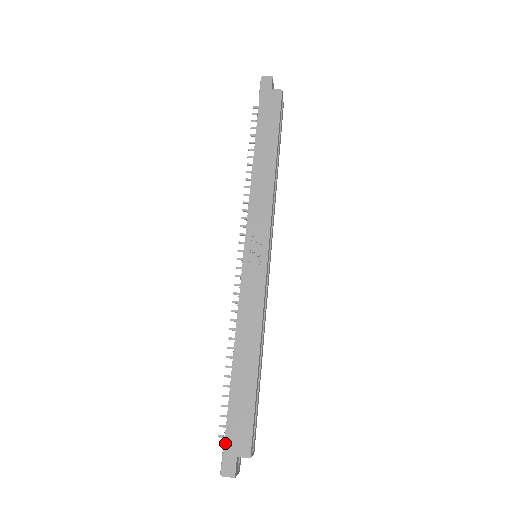
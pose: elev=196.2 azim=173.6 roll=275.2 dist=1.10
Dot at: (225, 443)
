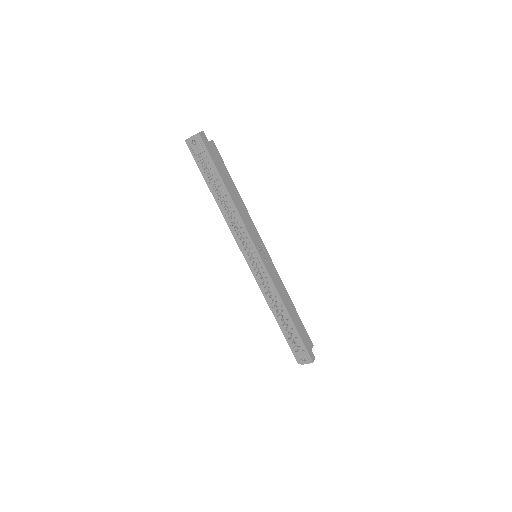
Dot at: (307, 349)
